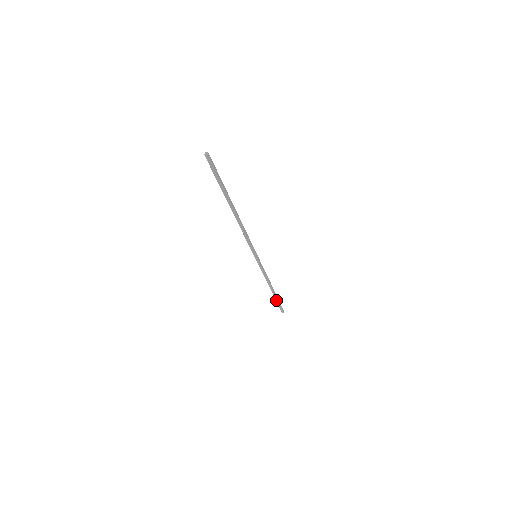
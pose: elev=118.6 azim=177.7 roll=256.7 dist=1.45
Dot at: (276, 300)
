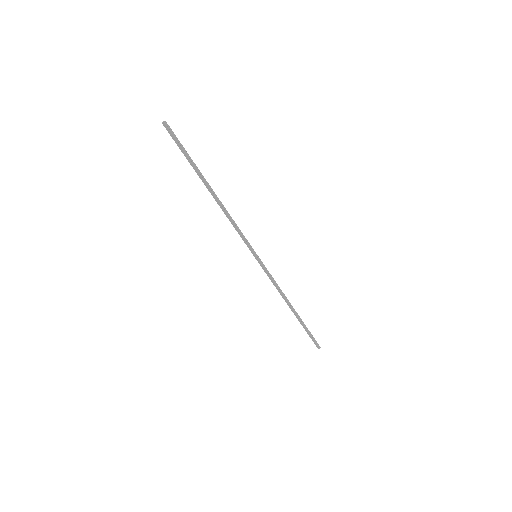
Dot at: (304, 327)
